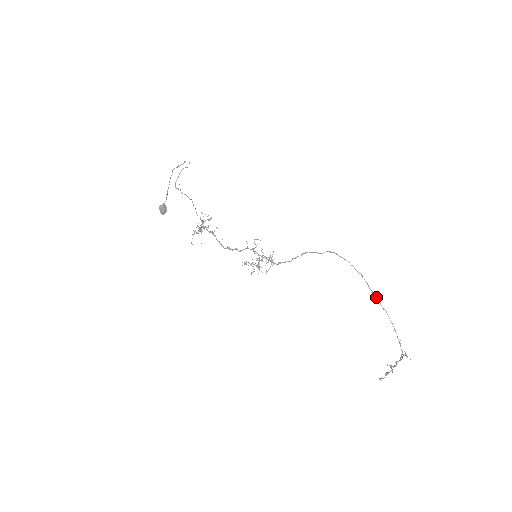
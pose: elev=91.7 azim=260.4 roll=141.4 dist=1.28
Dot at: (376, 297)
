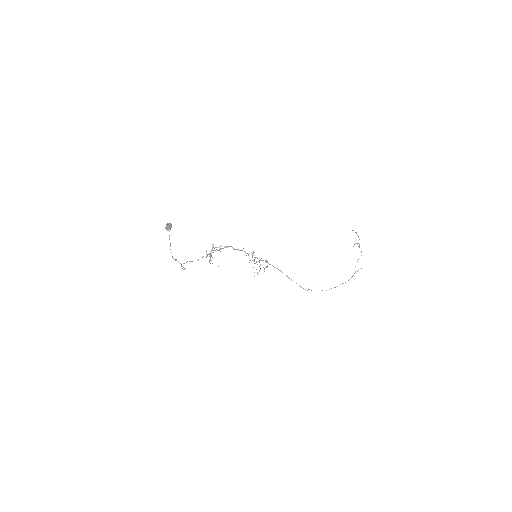
Dot at: occluded
